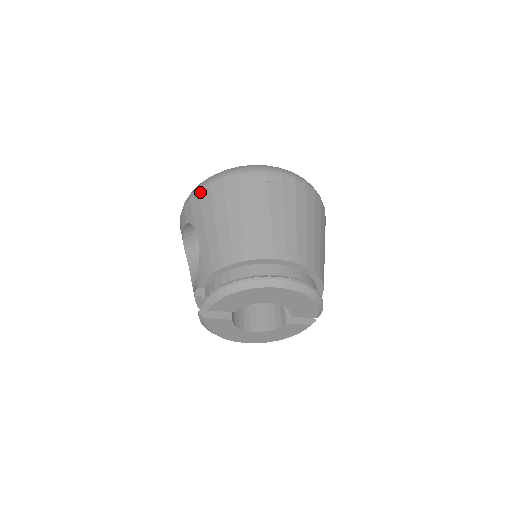
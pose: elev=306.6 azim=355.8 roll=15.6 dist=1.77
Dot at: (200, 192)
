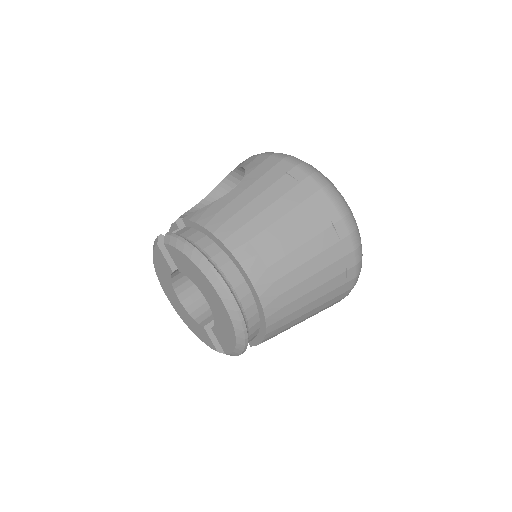
Dot at: (282, 161)
